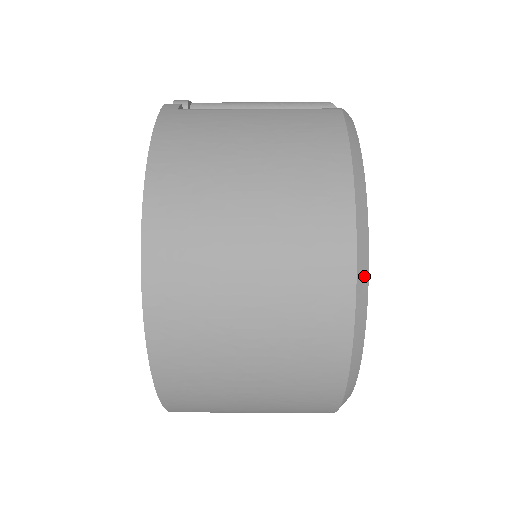
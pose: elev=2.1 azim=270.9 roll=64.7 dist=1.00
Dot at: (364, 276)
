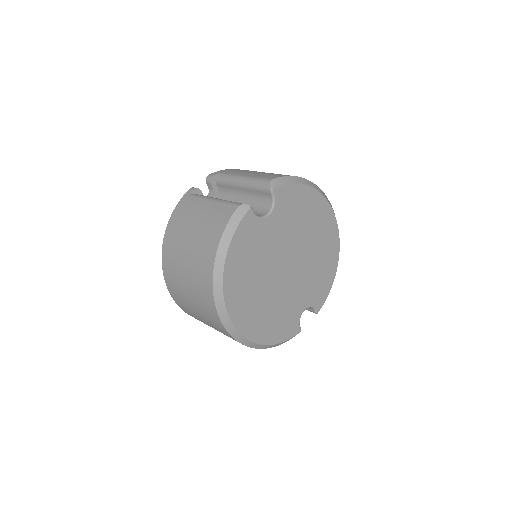
Dot at: (220, 299)
